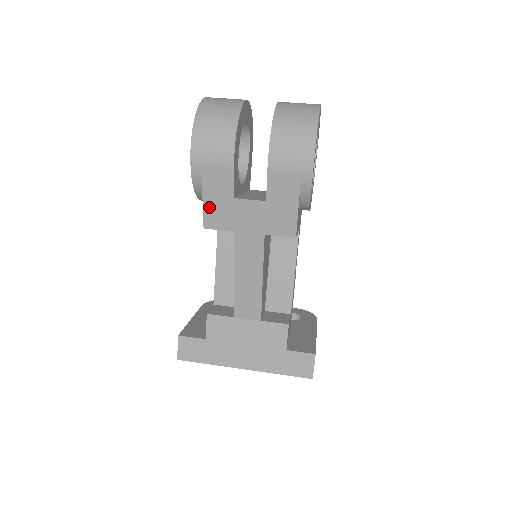
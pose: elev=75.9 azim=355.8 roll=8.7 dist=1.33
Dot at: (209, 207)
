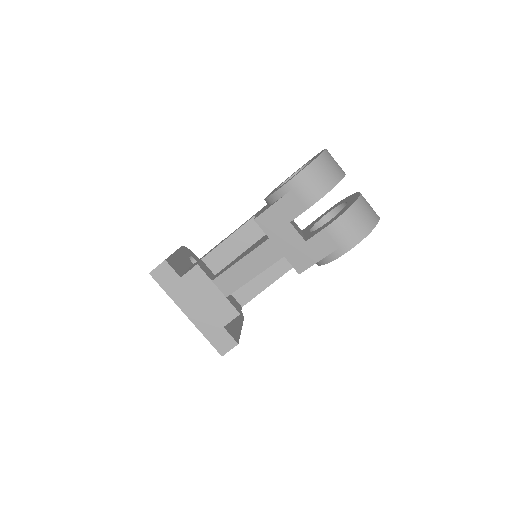
Dot at: (271, 212)
